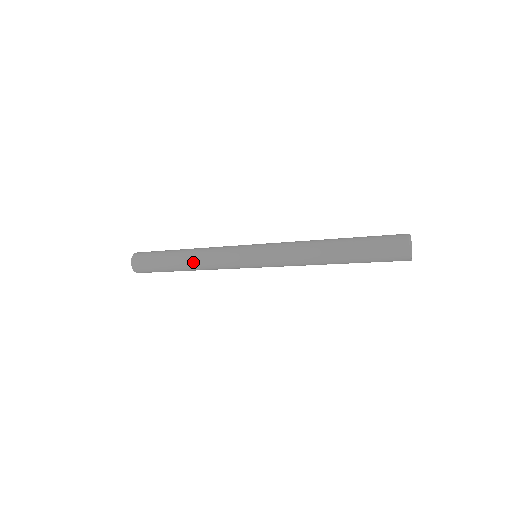
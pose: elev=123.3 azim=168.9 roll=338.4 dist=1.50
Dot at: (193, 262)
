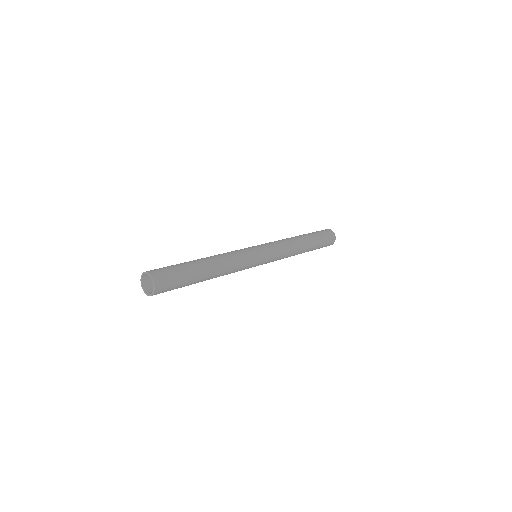
Dot at: (219, 263)
